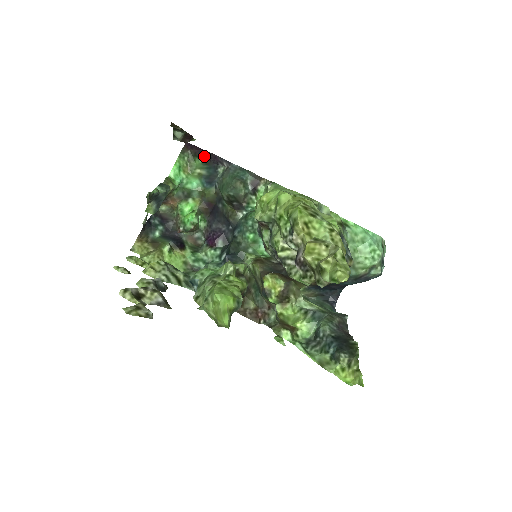
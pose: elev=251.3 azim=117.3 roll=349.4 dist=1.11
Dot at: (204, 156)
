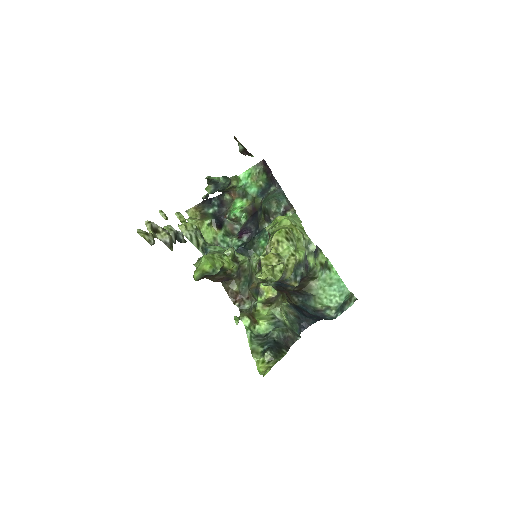
Dot at: (269, 174)
